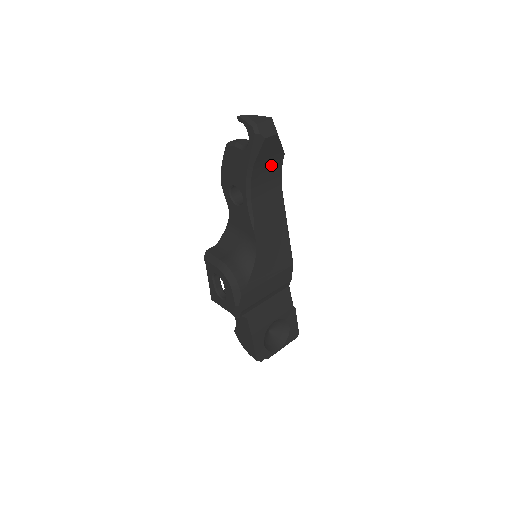
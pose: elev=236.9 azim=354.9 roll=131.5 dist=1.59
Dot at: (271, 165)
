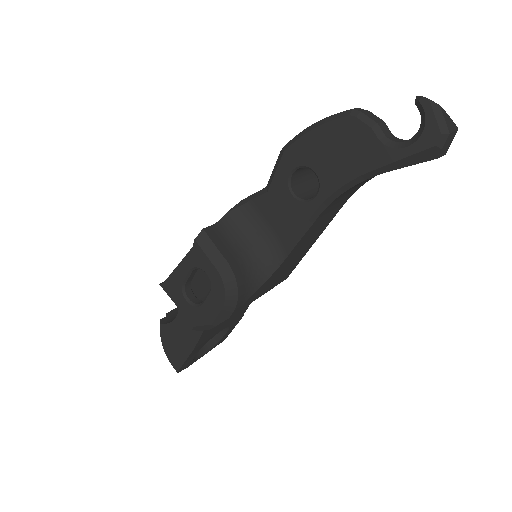
Dot at: occluded
